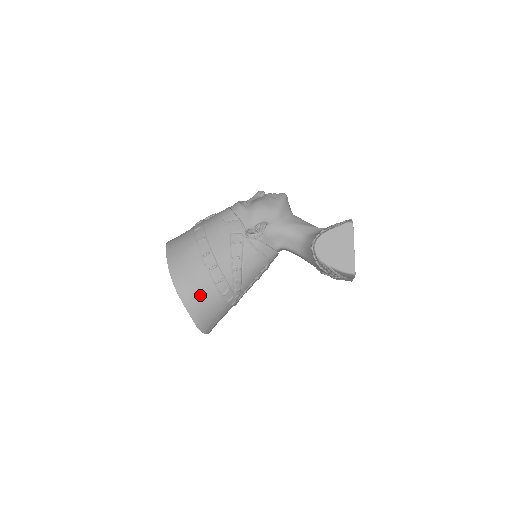
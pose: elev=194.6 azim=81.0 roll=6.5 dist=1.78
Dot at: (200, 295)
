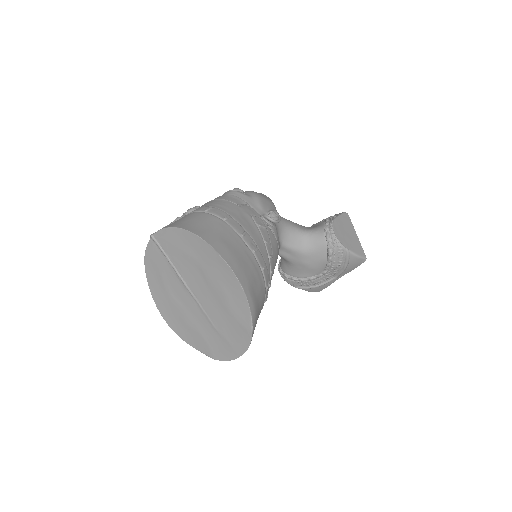
Dot at: (254, 283)
